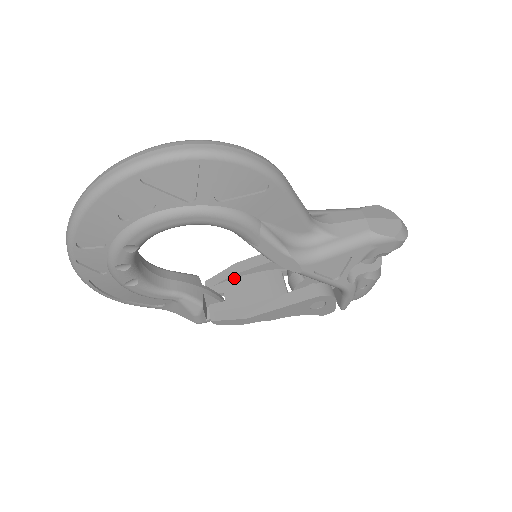
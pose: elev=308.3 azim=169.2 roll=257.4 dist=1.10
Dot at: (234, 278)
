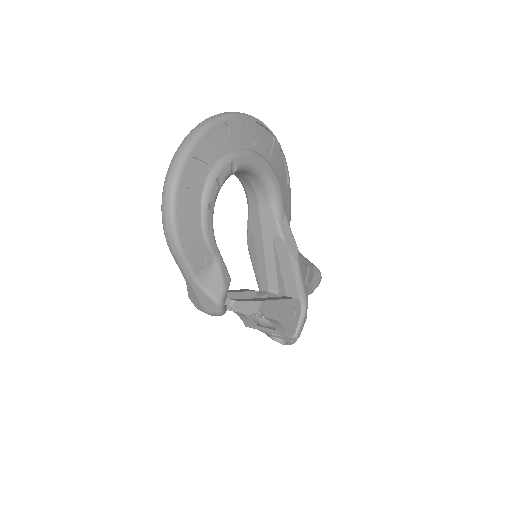
Dot at: occluded
